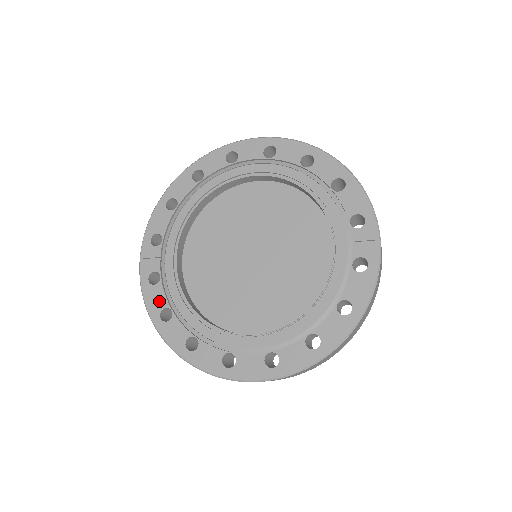
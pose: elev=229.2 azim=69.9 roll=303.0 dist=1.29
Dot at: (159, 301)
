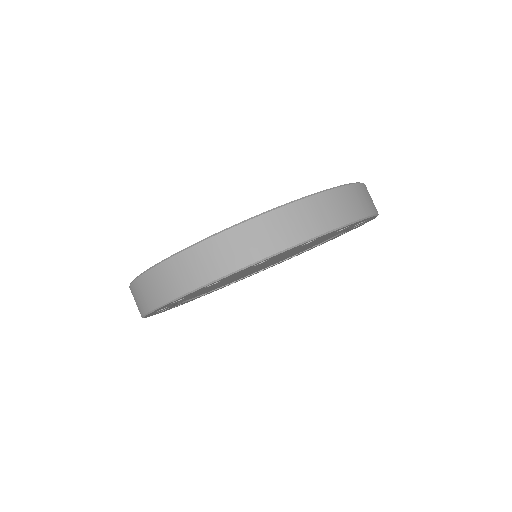
Dot at: occluded
